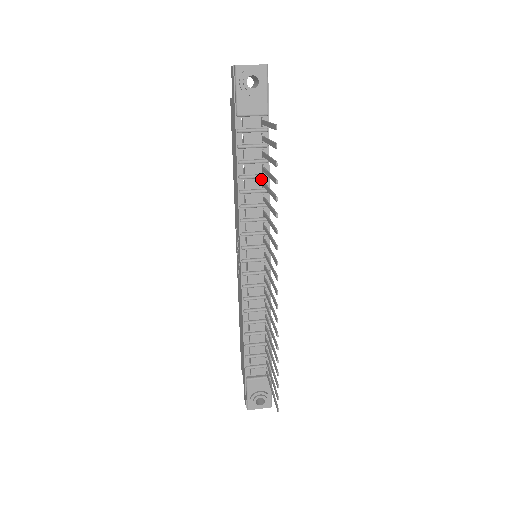
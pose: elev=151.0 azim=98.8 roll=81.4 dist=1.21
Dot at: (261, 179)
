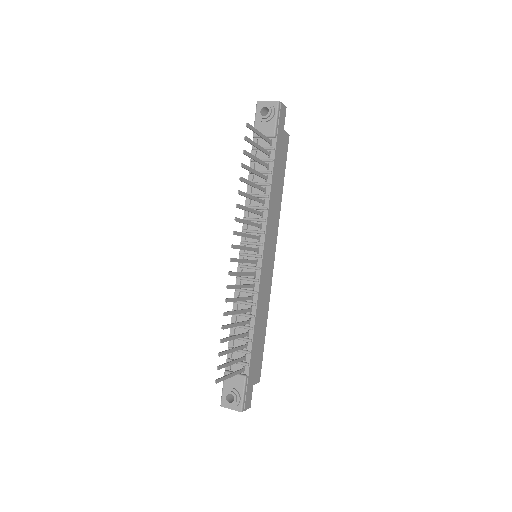
Dot at: (265, 187)
